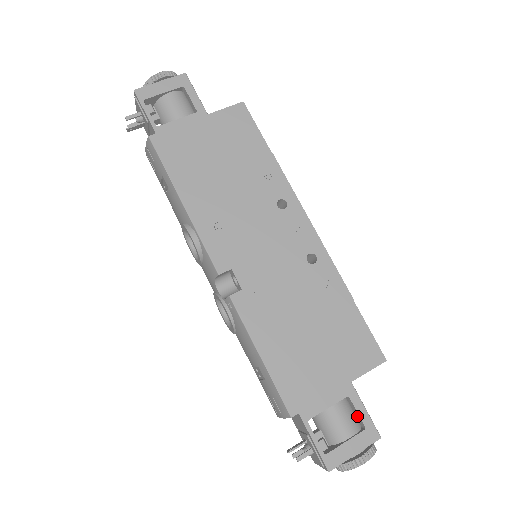
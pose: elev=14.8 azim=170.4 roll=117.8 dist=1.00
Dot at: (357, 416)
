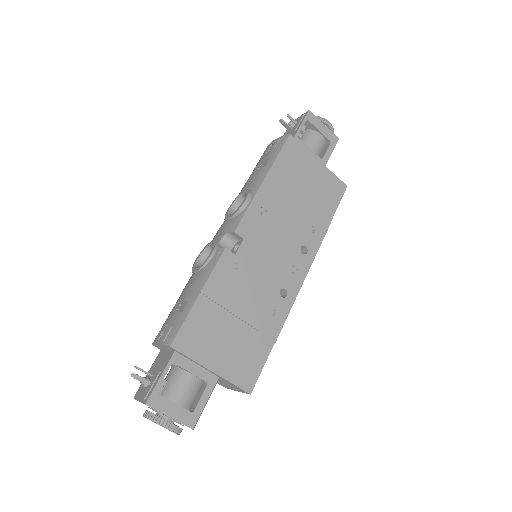
Dot at: (197, 401)
